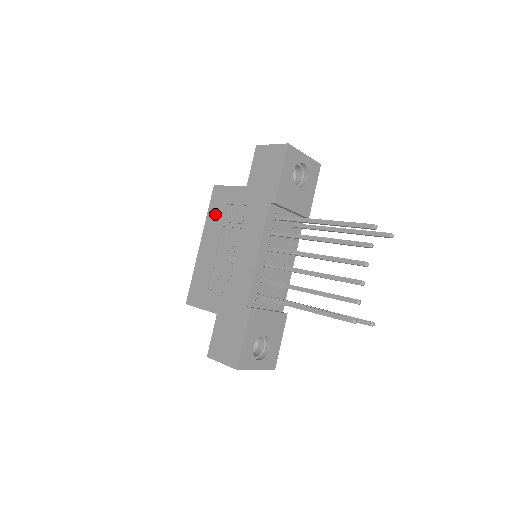
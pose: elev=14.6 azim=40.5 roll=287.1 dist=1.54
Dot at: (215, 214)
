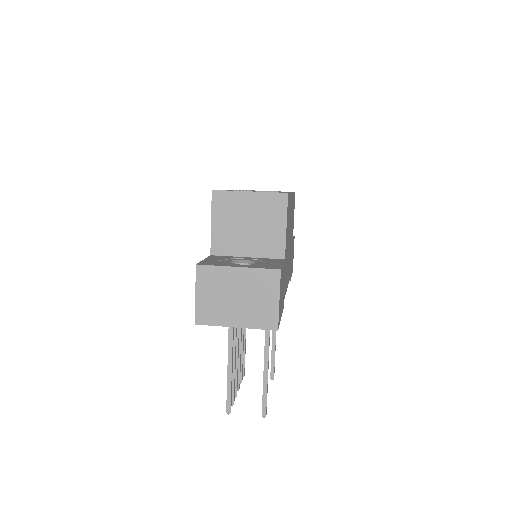
Dot at: occluded
